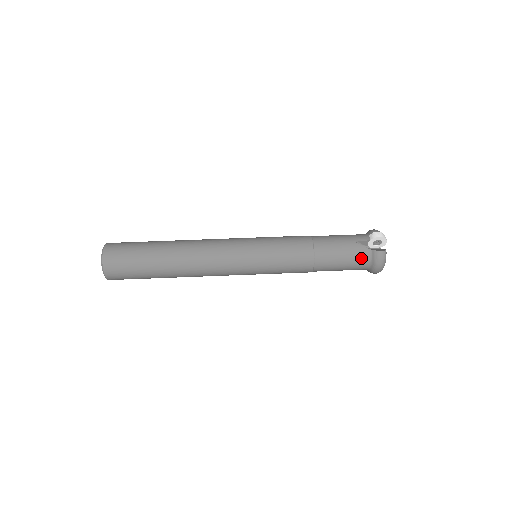
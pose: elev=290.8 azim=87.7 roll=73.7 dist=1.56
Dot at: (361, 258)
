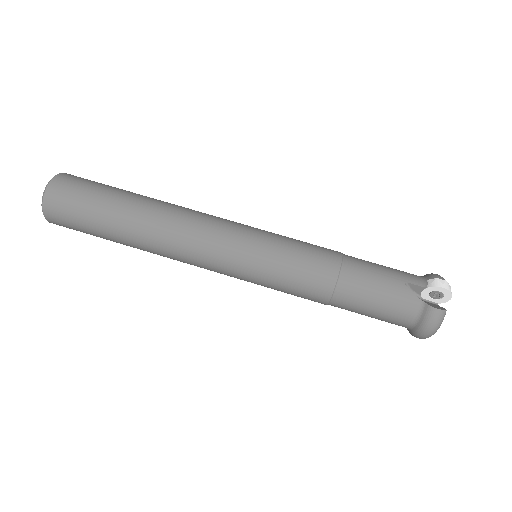
Dot at: (405, 309)
